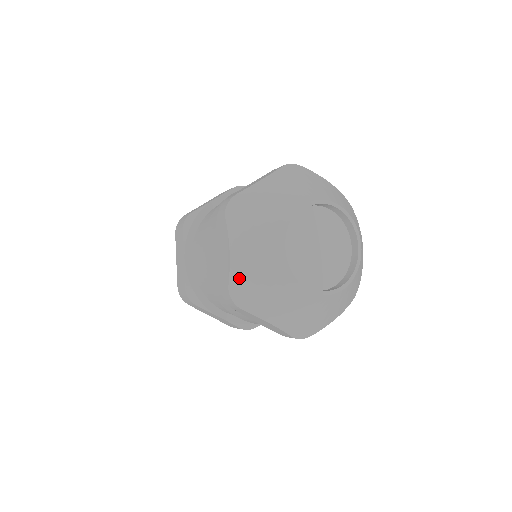
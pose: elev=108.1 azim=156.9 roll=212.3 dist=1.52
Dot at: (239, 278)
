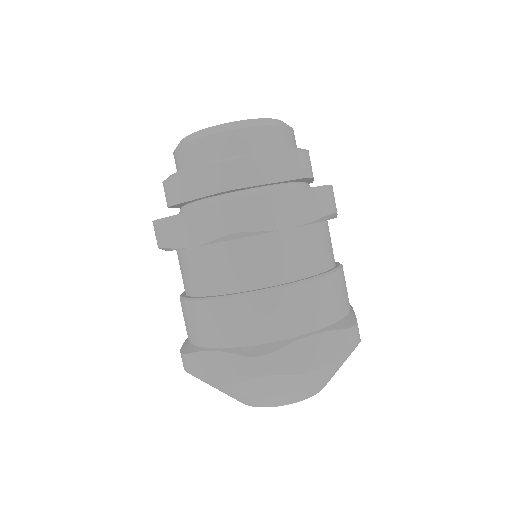
Dot at: (205, 382)
